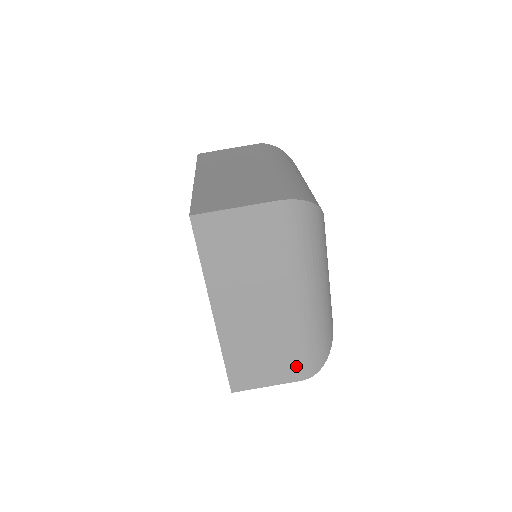
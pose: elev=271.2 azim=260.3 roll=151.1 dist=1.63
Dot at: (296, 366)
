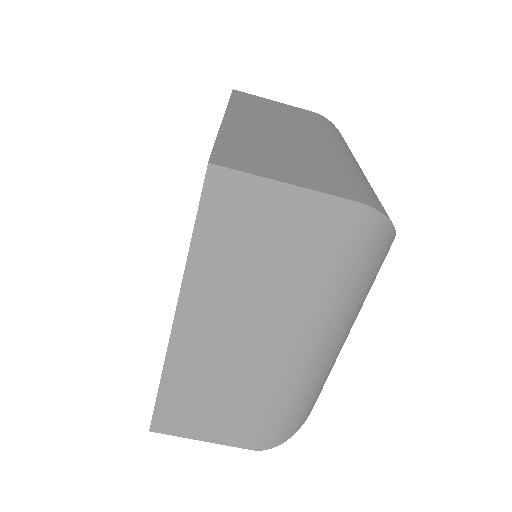
Dot at: (254, 430)
